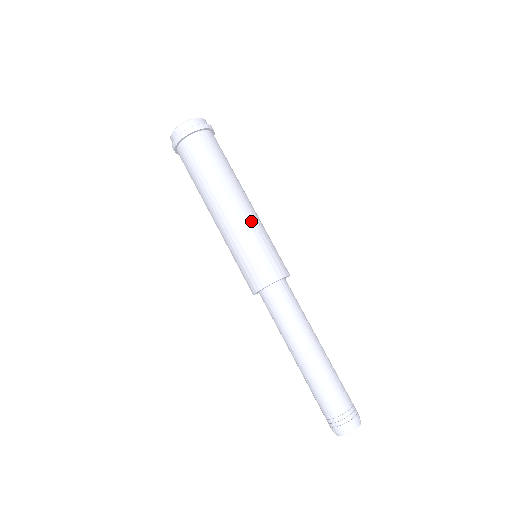
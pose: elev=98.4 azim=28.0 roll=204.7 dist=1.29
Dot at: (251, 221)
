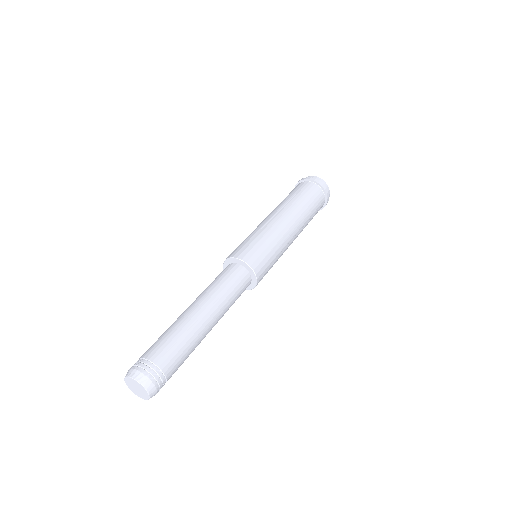
Dot at: (271, 226)
